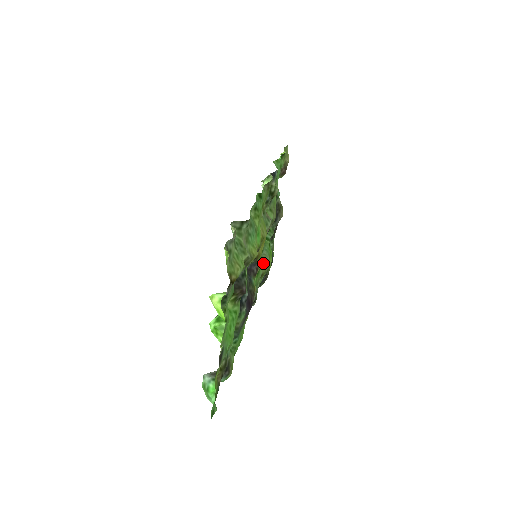
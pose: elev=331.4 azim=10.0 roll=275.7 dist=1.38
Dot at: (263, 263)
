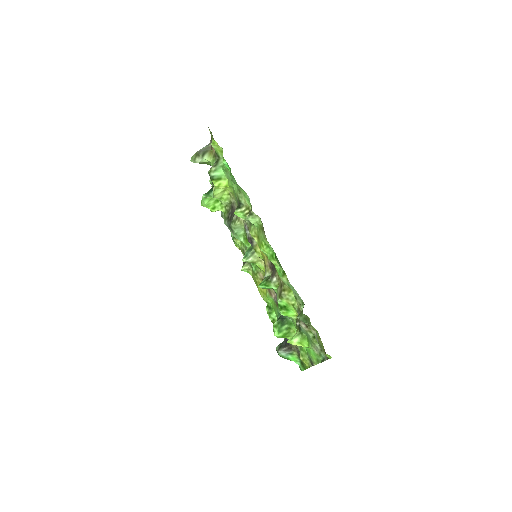
Dot at: occluded
